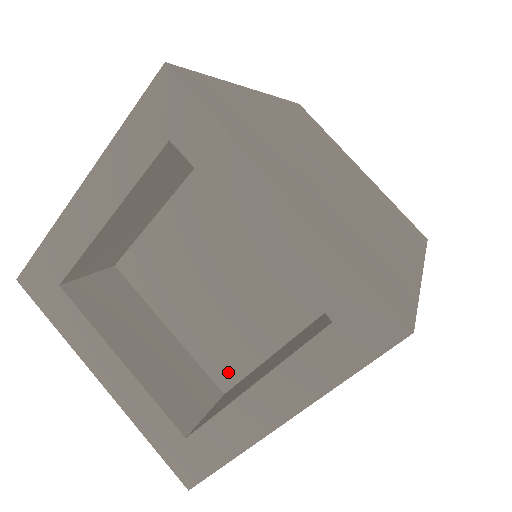
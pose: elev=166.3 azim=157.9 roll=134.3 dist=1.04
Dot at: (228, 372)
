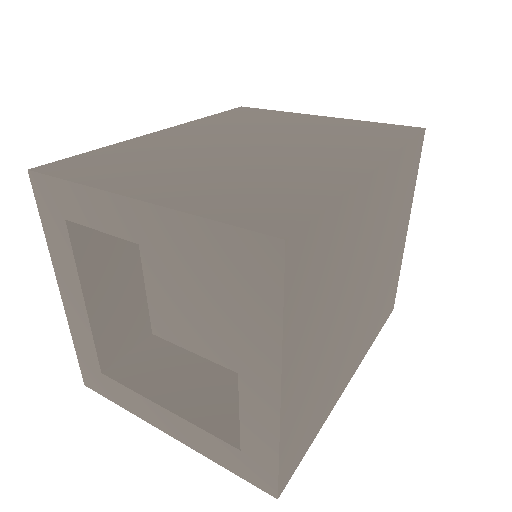
Dot at: occluded
